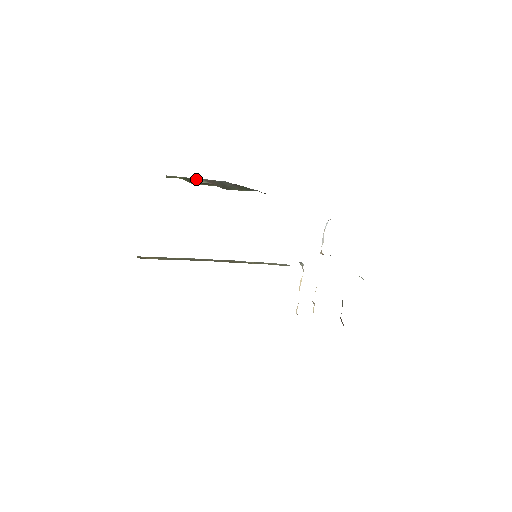
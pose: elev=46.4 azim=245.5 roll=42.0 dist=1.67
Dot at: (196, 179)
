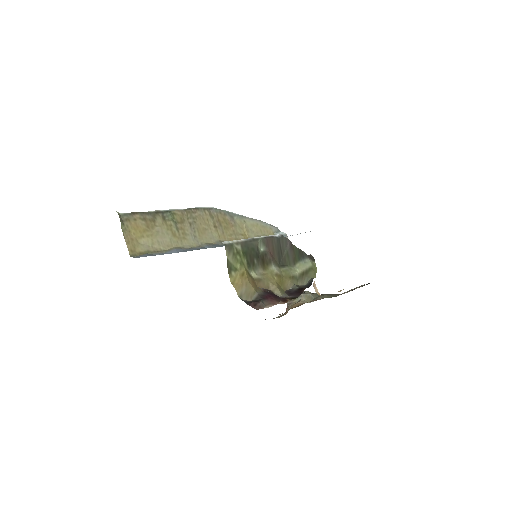
Dot at: (256, 244)
